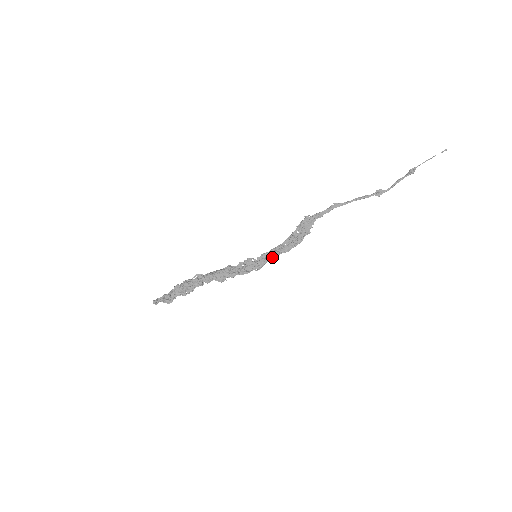
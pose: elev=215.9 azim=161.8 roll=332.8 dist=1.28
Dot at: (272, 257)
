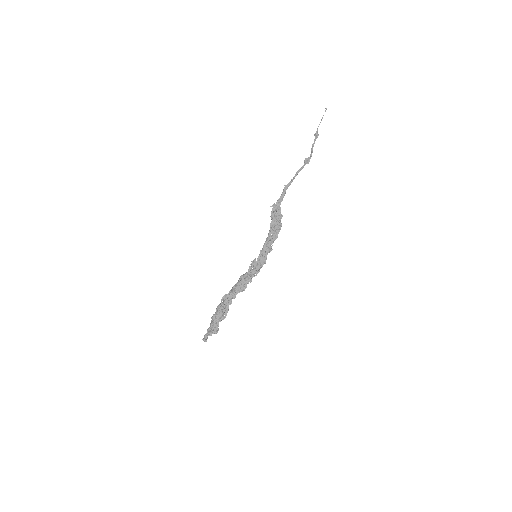
Dot at: (268, 249)
